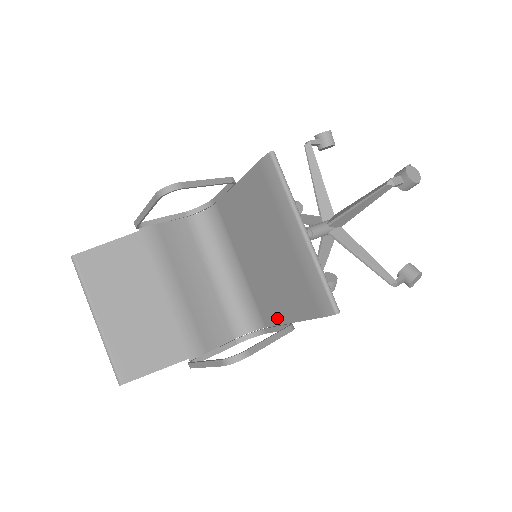
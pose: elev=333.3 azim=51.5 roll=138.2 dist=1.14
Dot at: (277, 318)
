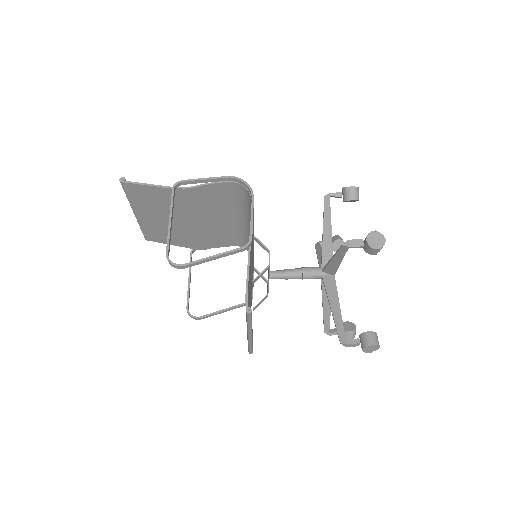
Dot at: occluded
